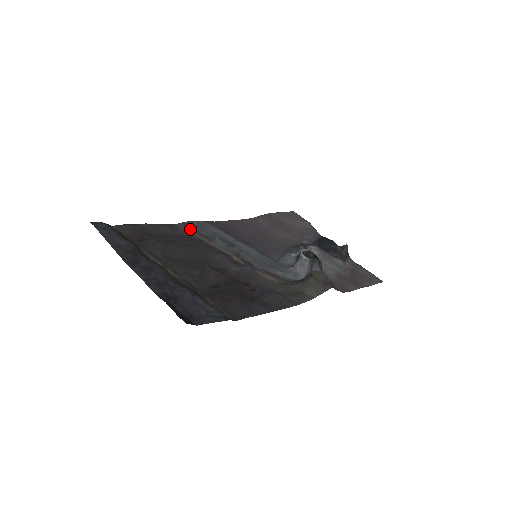
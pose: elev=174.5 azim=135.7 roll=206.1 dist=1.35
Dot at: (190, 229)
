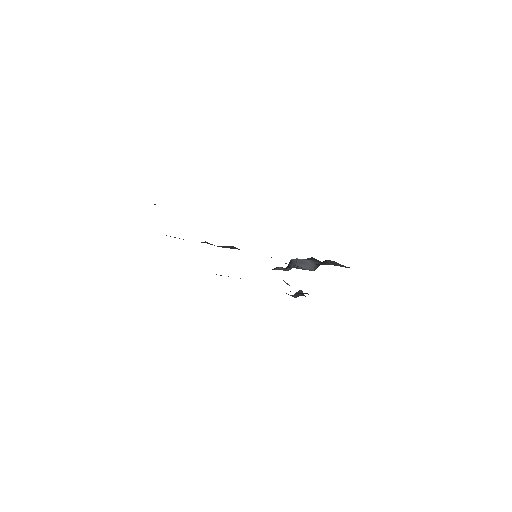
Dot at: occluded
